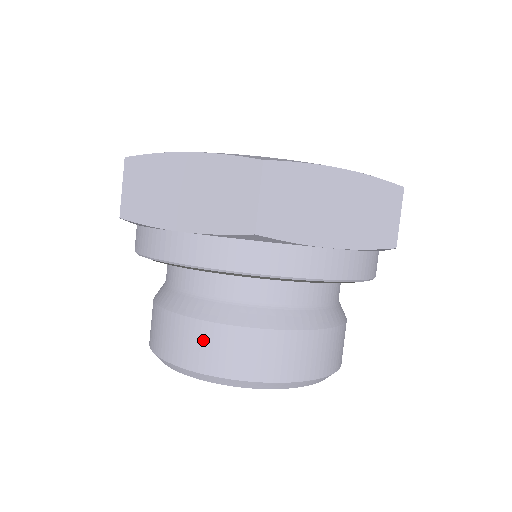
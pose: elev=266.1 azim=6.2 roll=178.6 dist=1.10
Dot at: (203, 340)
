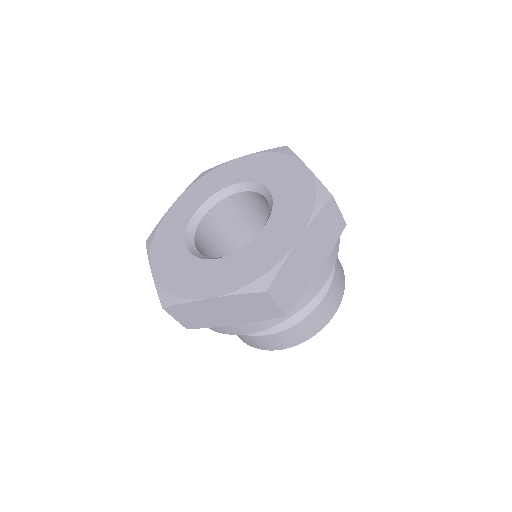
Dot at: (279, 339)
